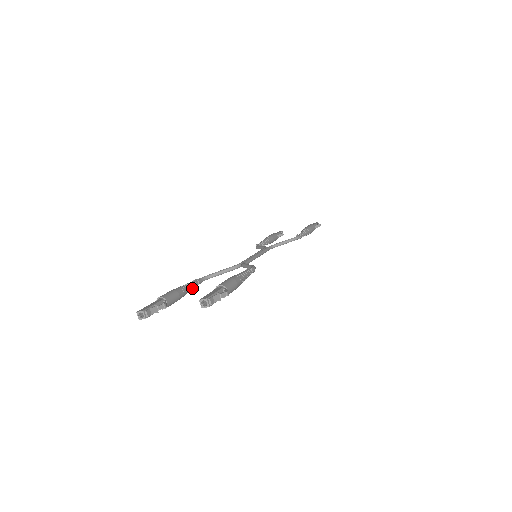
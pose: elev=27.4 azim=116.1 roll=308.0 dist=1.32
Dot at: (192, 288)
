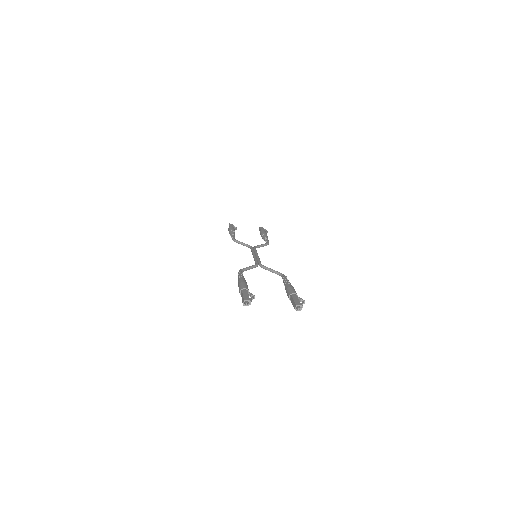
Dot at: occluded
